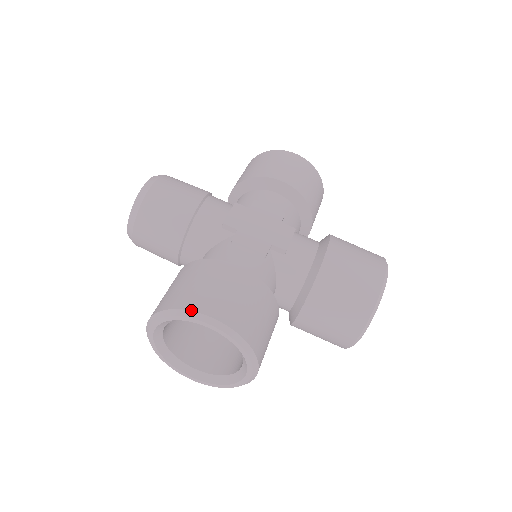
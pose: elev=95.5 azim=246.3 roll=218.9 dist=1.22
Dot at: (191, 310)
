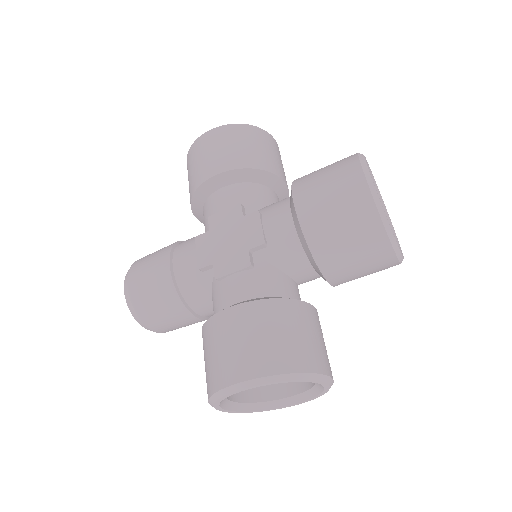
Dot at: (223, 388)
